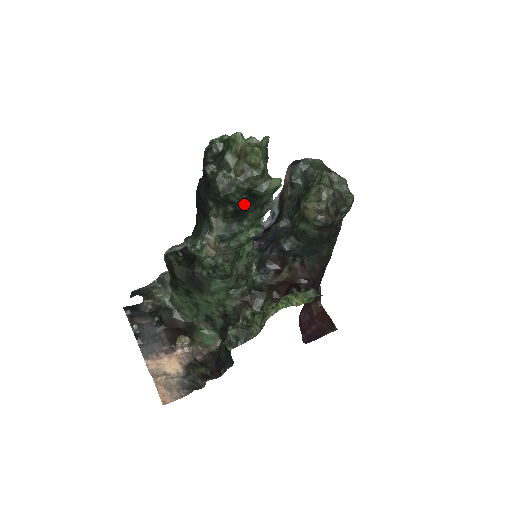
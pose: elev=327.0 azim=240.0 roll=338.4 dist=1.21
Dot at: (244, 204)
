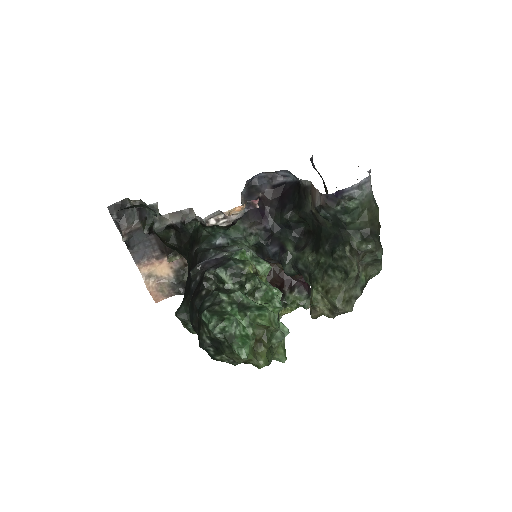
Dot at: occluded
